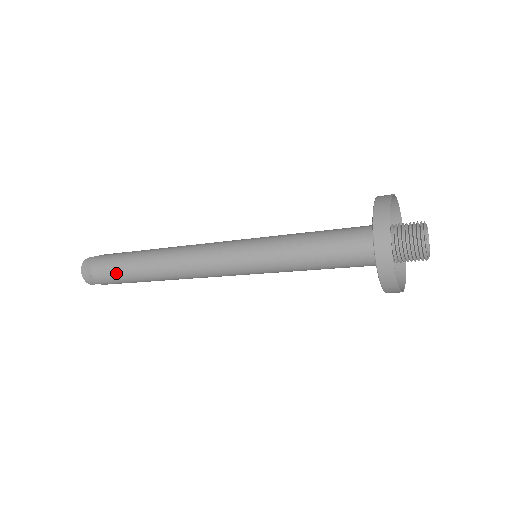
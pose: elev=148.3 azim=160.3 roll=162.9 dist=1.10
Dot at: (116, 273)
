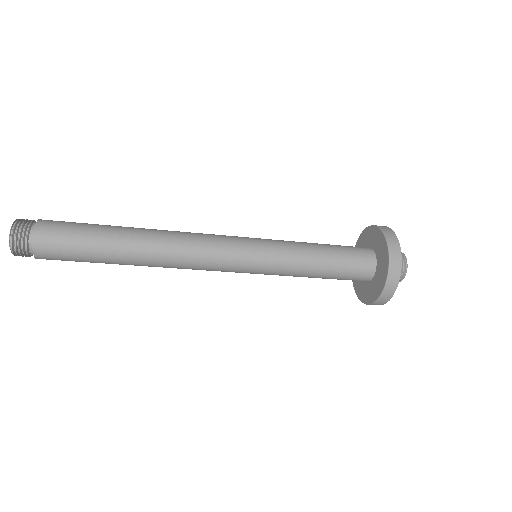
Dot at: (77, 242)
